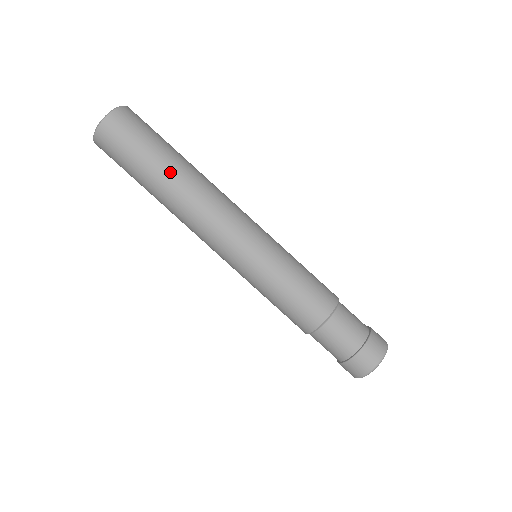
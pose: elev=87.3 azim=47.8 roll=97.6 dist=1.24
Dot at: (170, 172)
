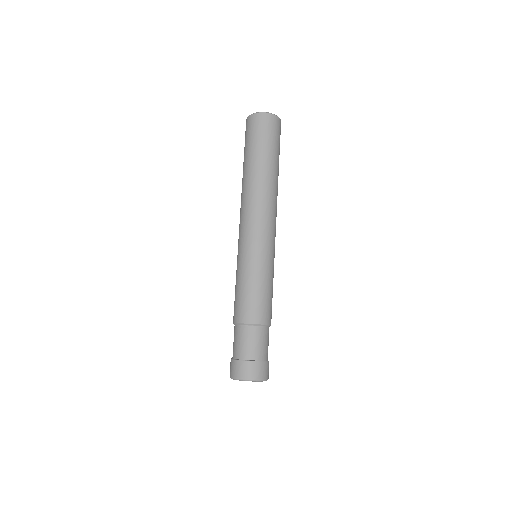
Dot at: (259, 167)
